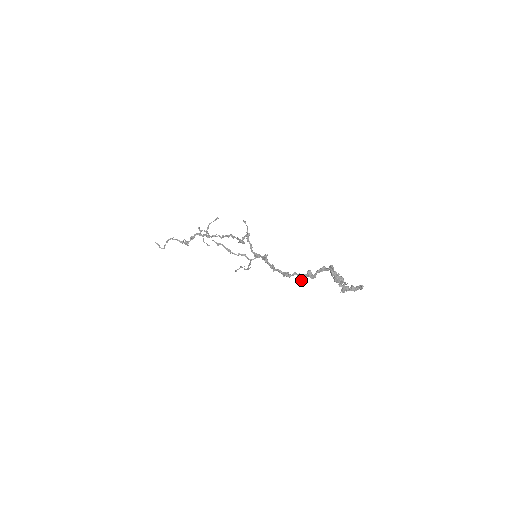
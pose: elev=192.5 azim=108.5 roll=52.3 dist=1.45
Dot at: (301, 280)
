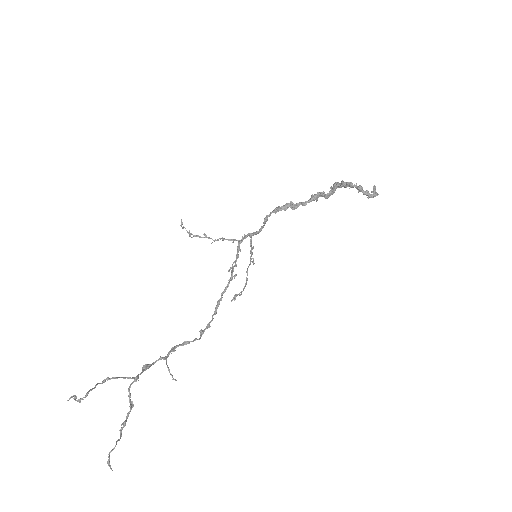
Dot at: (313, 200)
